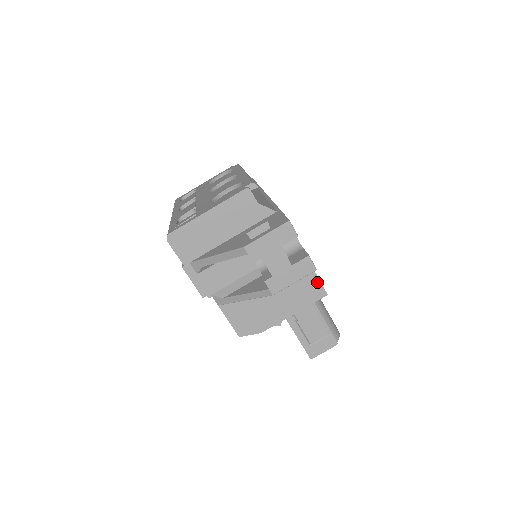
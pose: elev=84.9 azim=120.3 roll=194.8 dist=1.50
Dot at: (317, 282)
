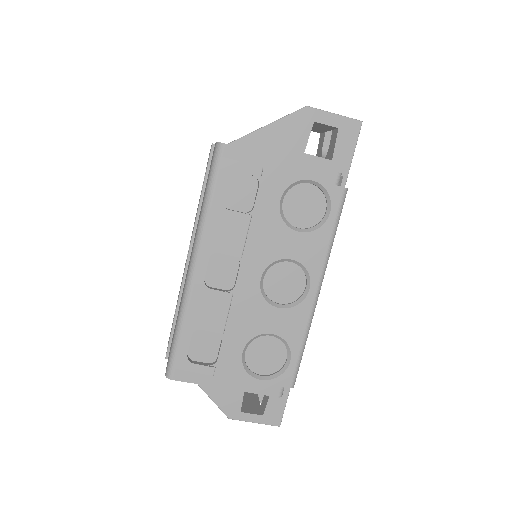
Dot at: occluded
